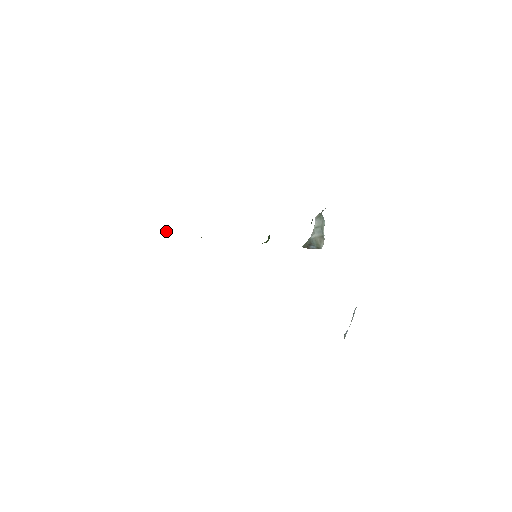
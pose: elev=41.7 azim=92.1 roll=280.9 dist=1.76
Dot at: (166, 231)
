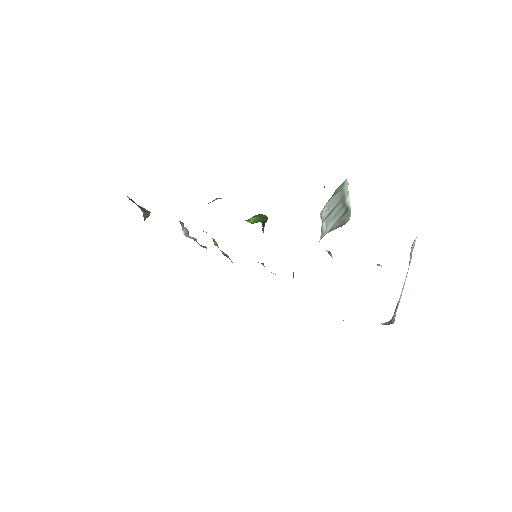
Dot at: occluded
